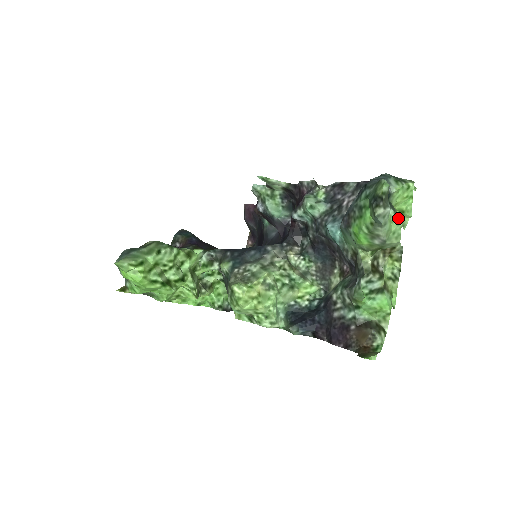
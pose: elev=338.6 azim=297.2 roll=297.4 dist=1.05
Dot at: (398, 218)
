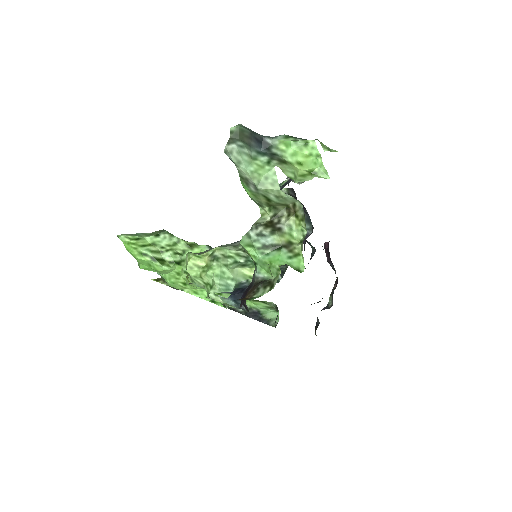
Dot at: (271, 164)
